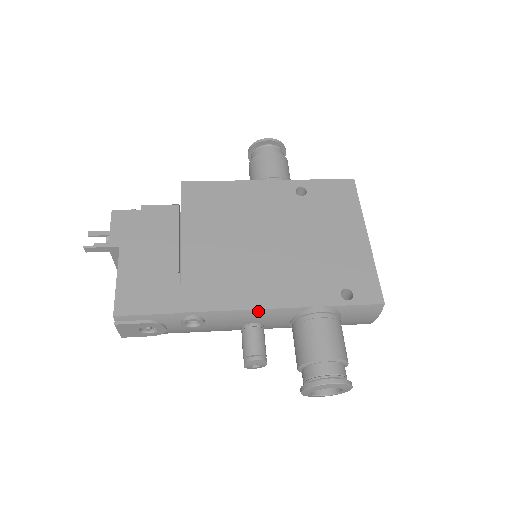
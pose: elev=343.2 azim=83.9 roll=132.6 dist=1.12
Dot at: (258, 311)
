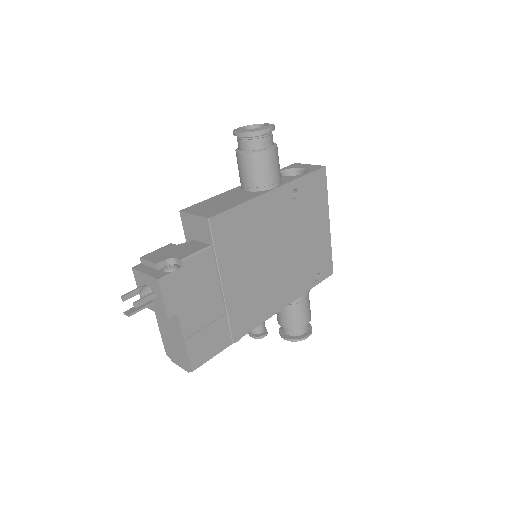
Dot at: (274, 314)
